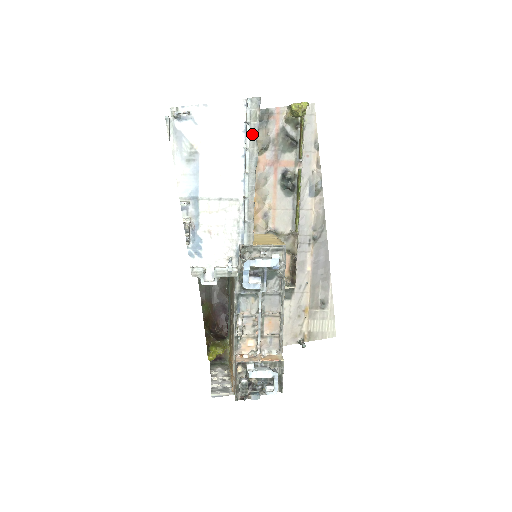
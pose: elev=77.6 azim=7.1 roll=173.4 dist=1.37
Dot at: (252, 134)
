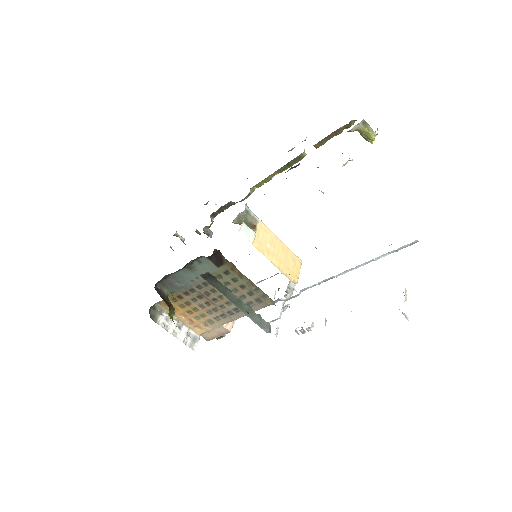
Dot at: (388, 252)
